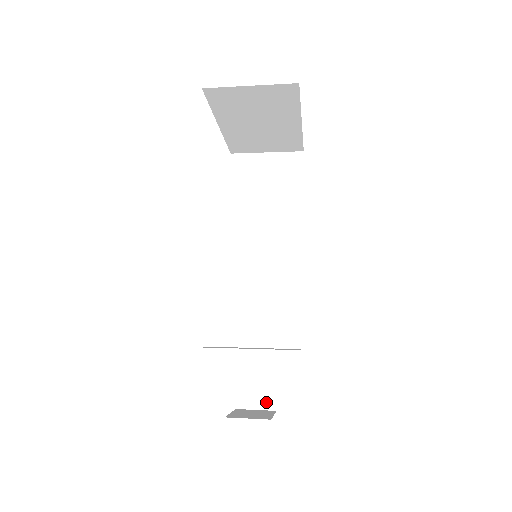
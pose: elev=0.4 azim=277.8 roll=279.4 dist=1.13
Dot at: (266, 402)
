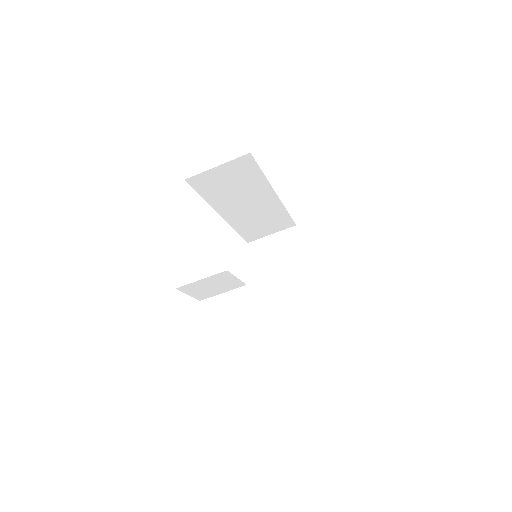
Dot at: occluded
